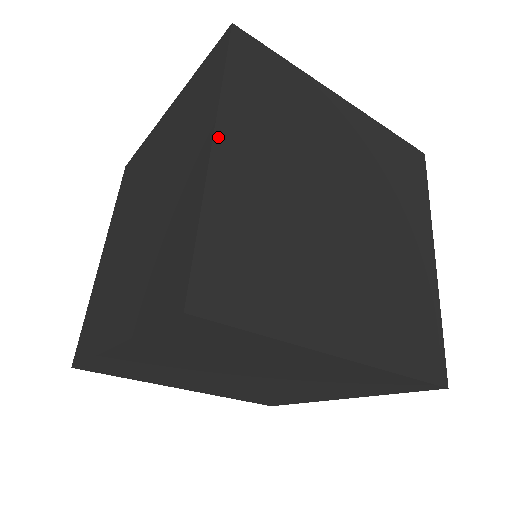
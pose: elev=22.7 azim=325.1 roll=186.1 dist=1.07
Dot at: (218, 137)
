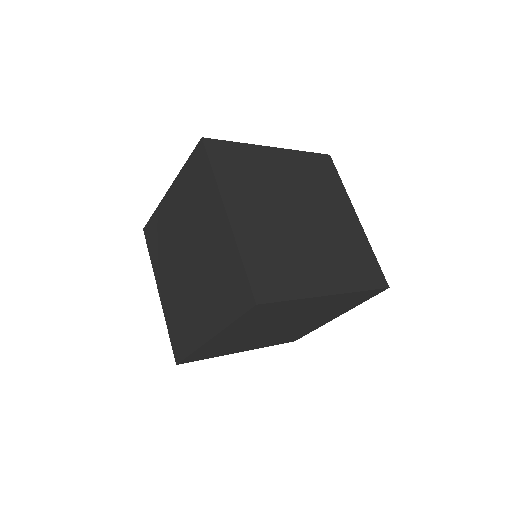
Dot at: (228, 210)
